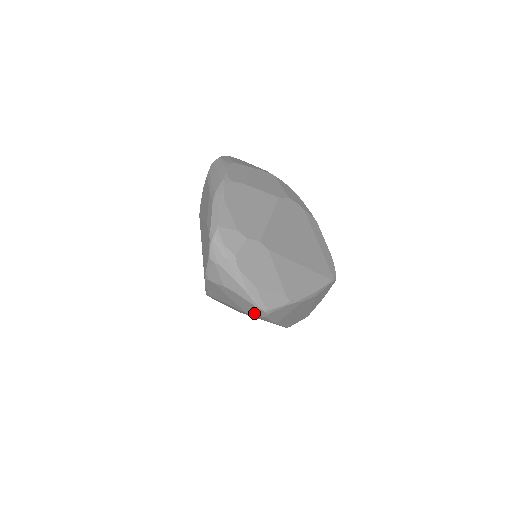
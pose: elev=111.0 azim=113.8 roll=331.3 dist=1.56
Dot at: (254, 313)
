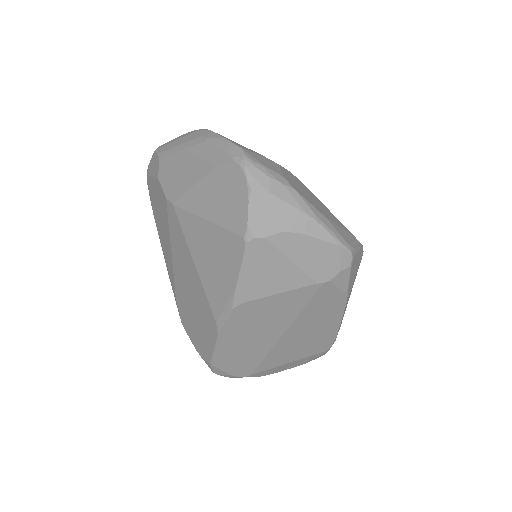
Dot at: (332, 270)
